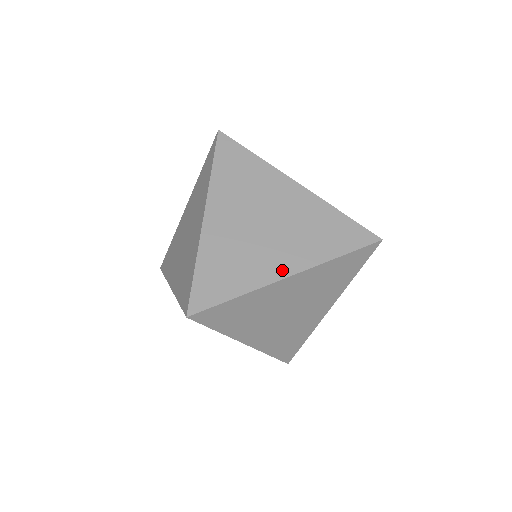
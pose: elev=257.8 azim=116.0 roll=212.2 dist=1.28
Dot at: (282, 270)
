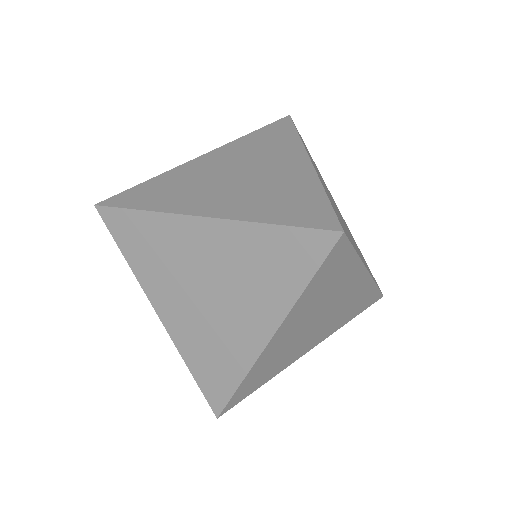
Dot at: occluded
